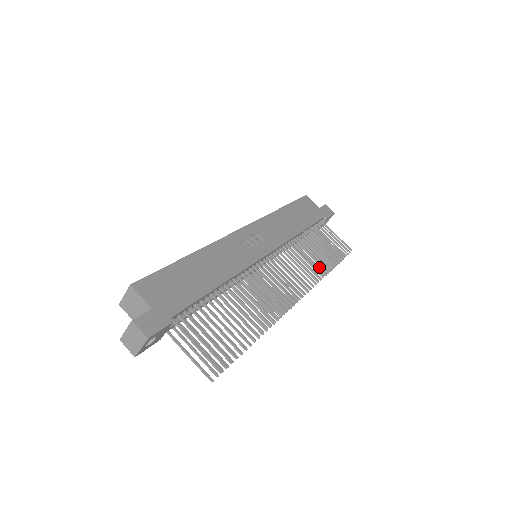
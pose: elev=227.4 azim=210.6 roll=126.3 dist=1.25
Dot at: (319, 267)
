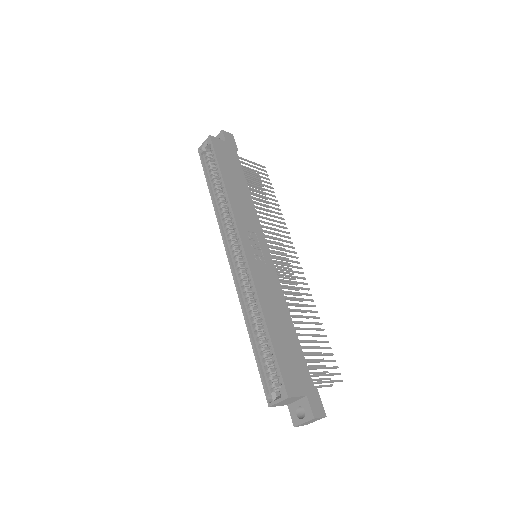
Dot at: (278, 217)
